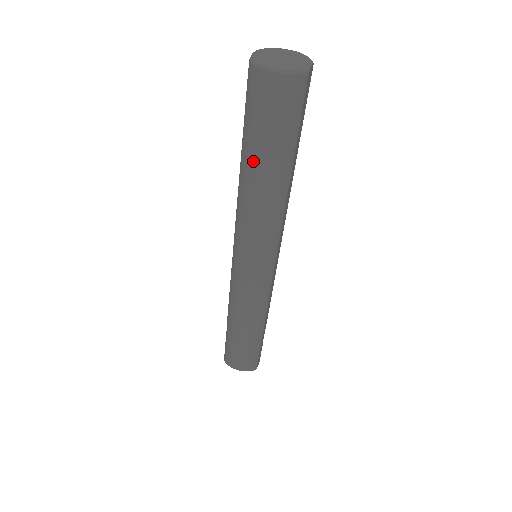
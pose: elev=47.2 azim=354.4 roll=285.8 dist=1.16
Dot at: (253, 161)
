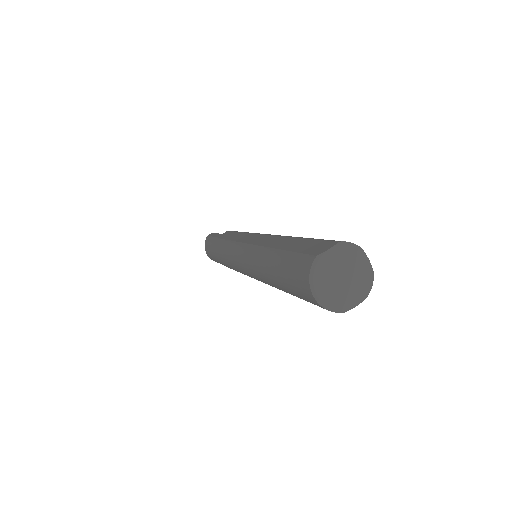
Dot at: (273, 272)
